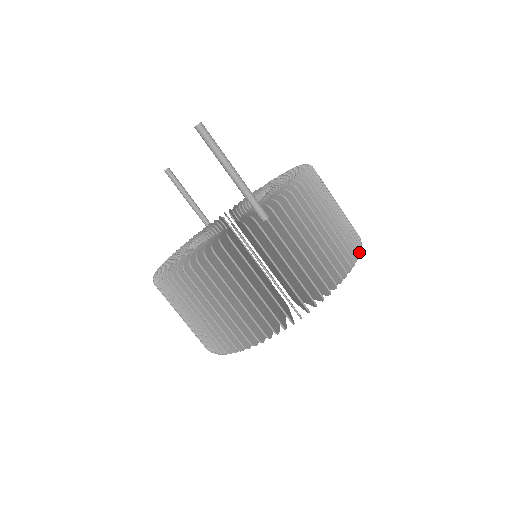
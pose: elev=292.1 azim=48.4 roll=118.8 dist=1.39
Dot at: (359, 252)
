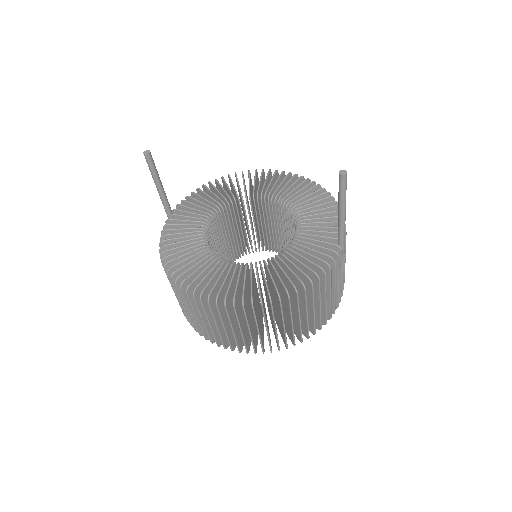
Dot at: occluded
